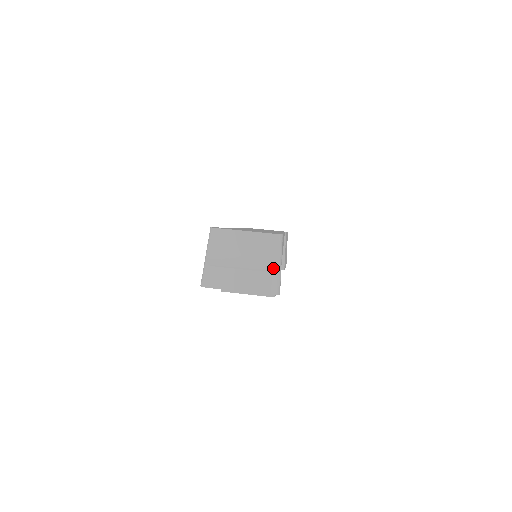
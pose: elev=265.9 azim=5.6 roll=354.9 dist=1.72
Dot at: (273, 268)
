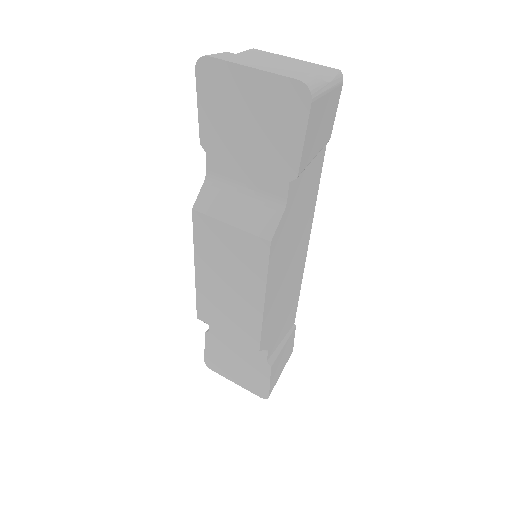
Dot at: occluded
